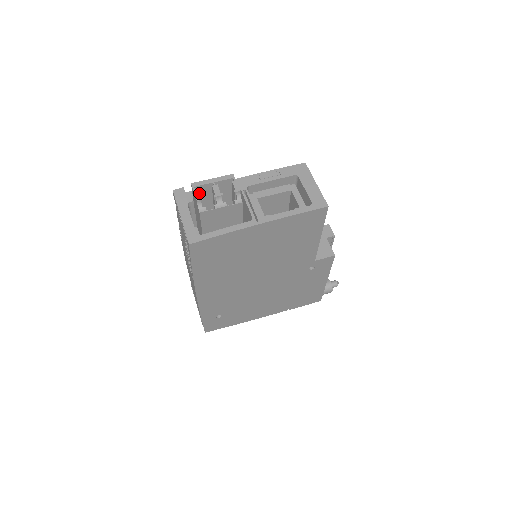
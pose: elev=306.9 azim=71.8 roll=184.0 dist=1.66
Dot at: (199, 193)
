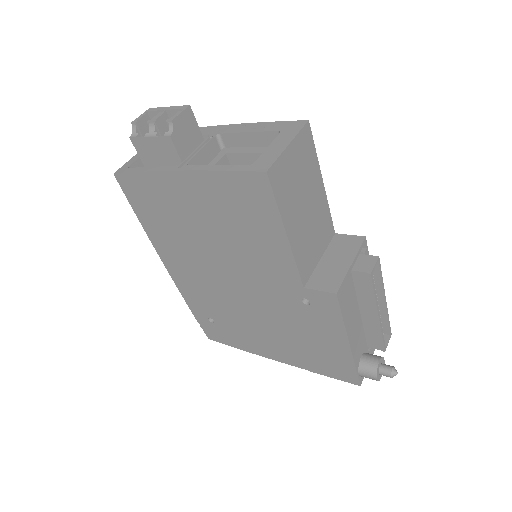
Dot at: occluded
